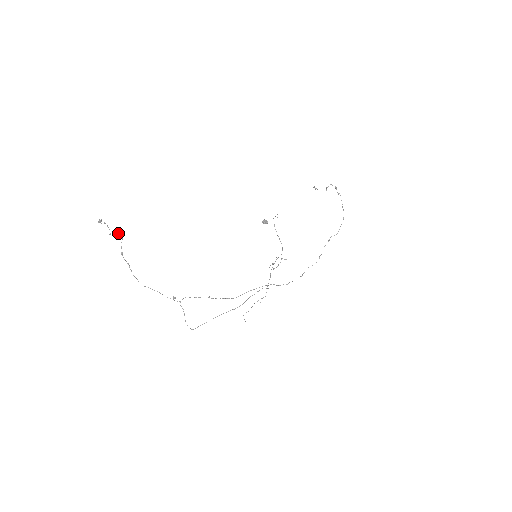
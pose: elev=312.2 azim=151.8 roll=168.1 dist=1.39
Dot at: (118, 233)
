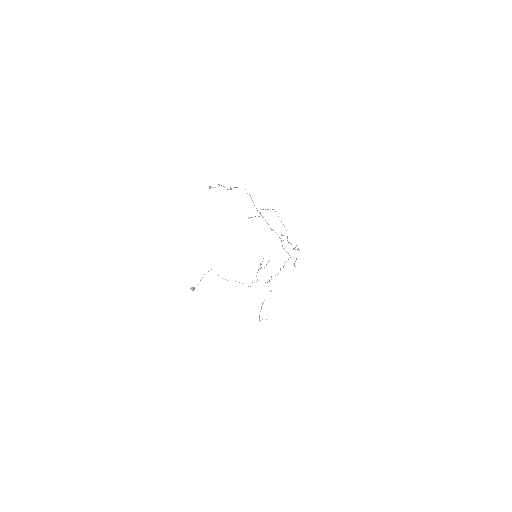
Dot at: occluded
